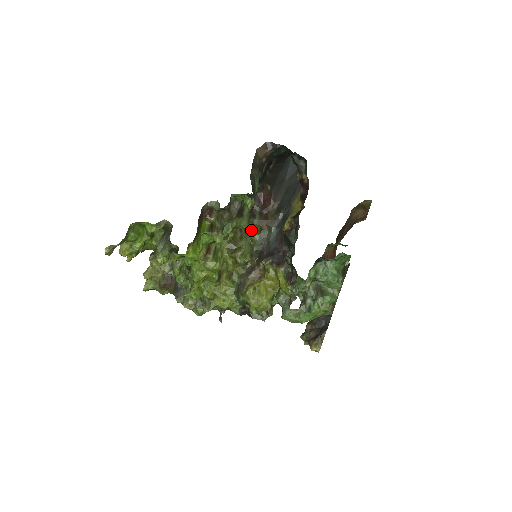
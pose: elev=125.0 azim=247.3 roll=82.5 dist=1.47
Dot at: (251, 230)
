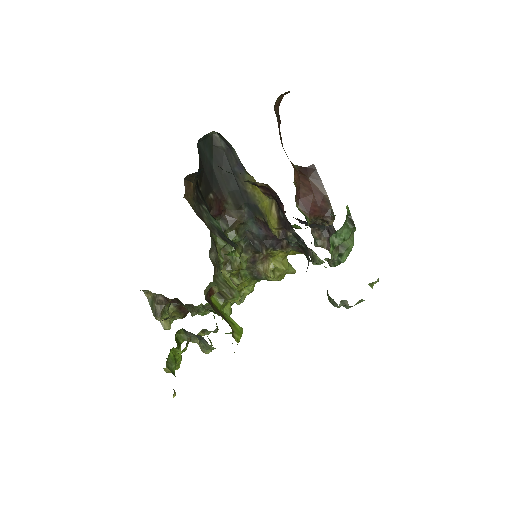
Dot at: occluded
